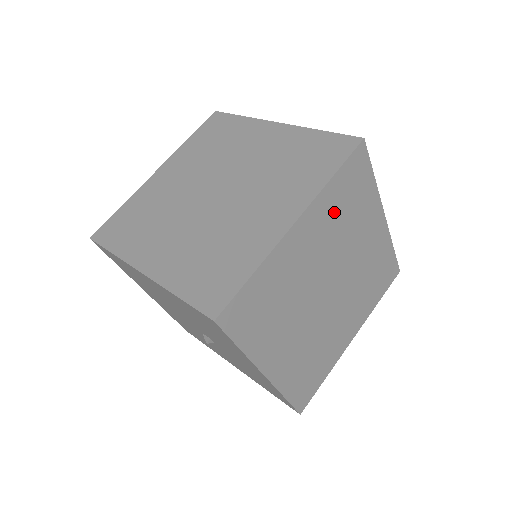
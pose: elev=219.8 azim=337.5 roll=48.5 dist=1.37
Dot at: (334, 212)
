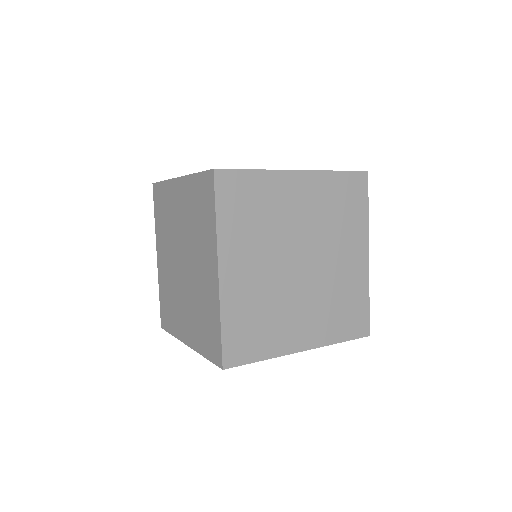
Dot at: (244, 229)
